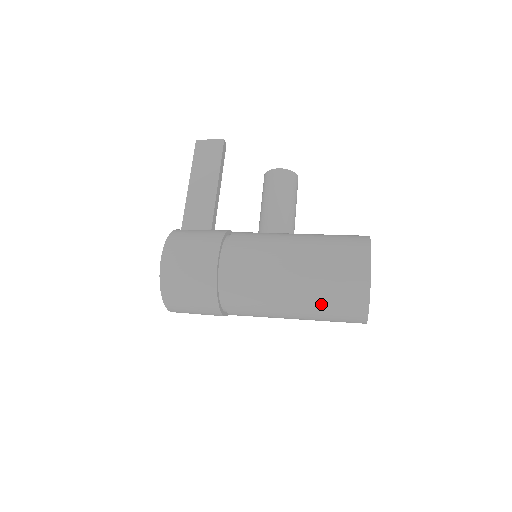
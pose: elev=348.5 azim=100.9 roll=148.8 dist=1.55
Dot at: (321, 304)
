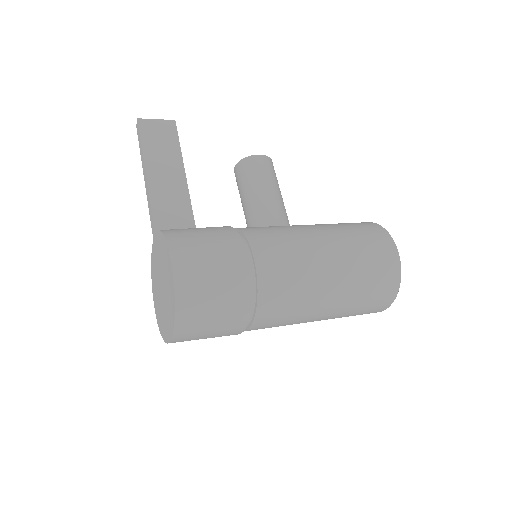
Dot at: (358, 296)
